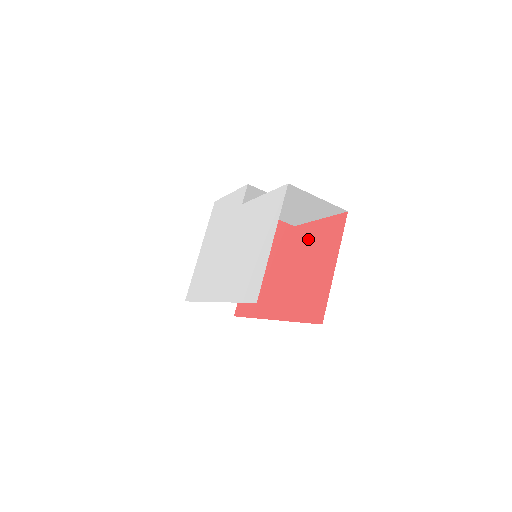
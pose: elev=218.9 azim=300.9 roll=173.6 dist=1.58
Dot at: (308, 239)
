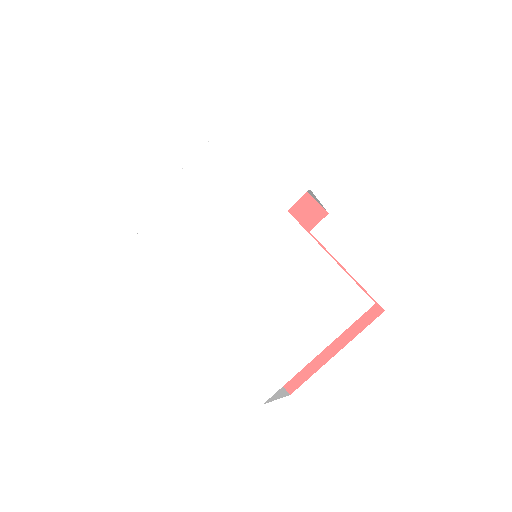
Dot at: occluded
